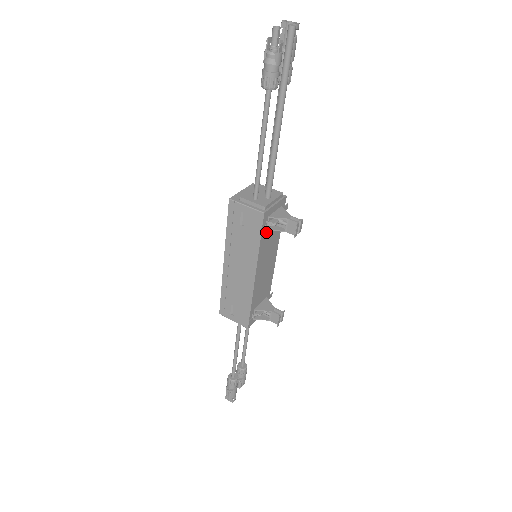
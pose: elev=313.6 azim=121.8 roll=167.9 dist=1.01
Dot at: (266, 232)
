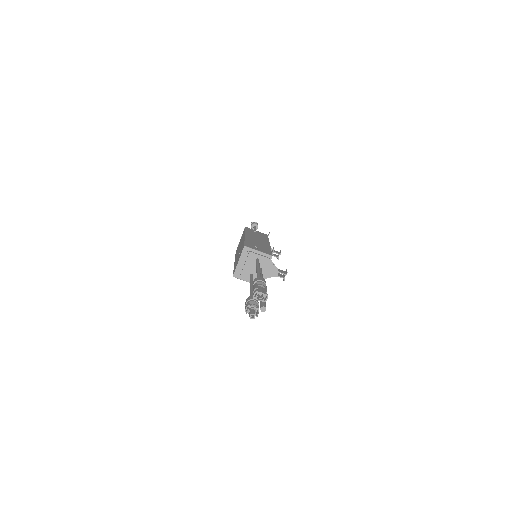
Dot at: occluded
